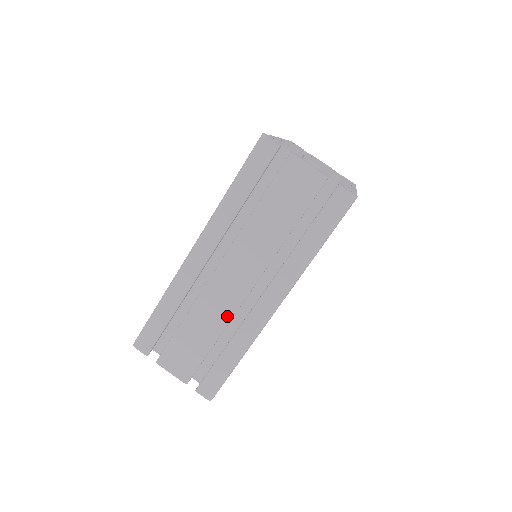
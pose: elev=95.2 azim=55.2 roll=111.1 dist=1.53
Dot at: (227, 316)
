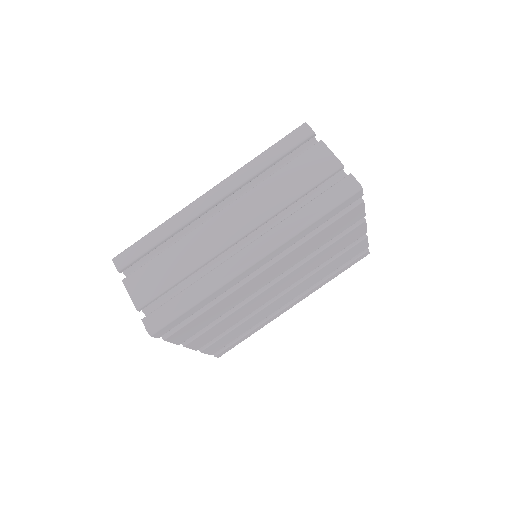
Dot at: (207, 256)
